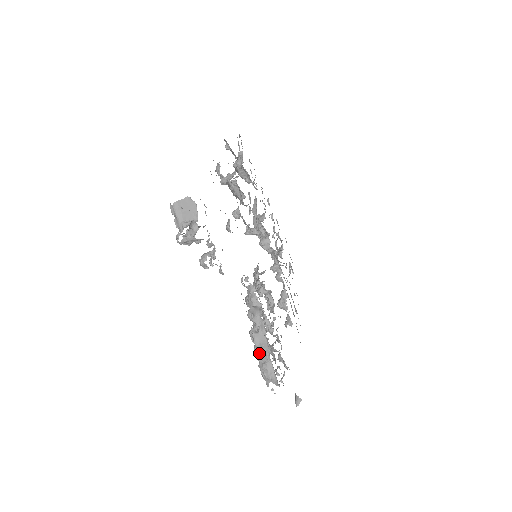
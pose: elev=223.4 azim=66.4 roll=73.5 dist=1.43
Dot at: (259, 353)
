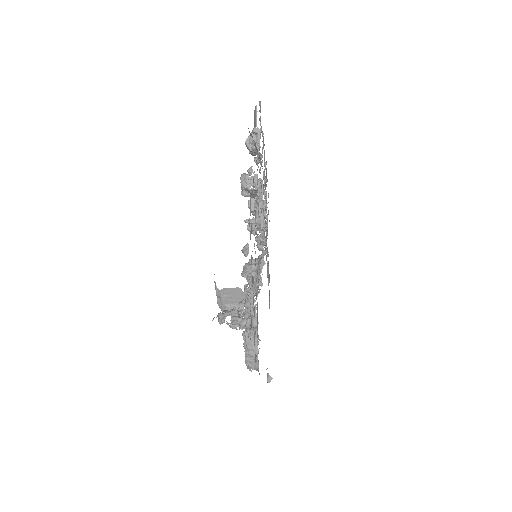
Dot at: (249, 352)
